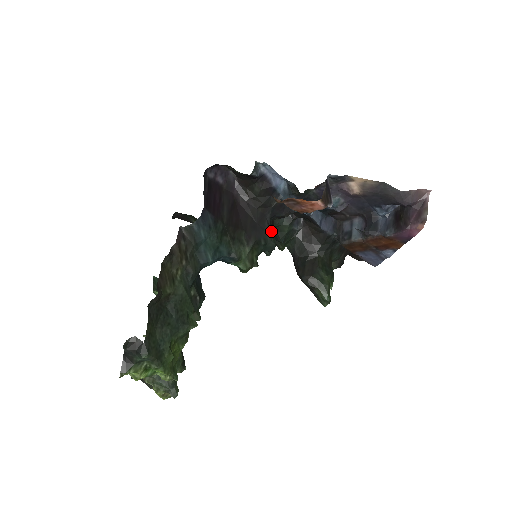
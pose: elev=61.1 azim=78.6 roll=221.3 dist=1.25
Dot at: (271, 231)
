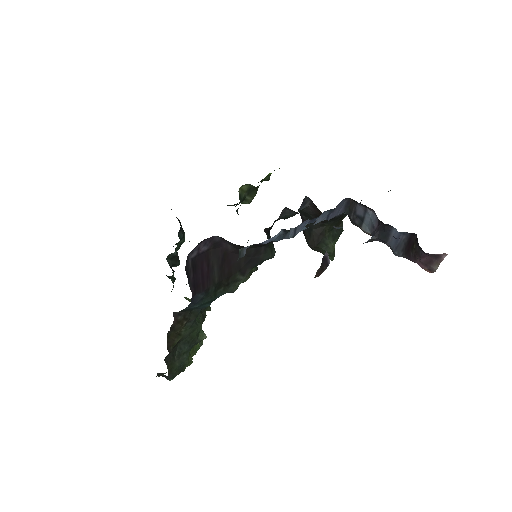
Dot at: (269, 250)
